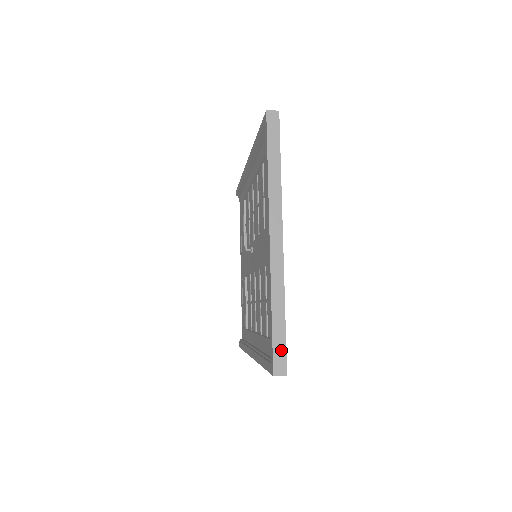
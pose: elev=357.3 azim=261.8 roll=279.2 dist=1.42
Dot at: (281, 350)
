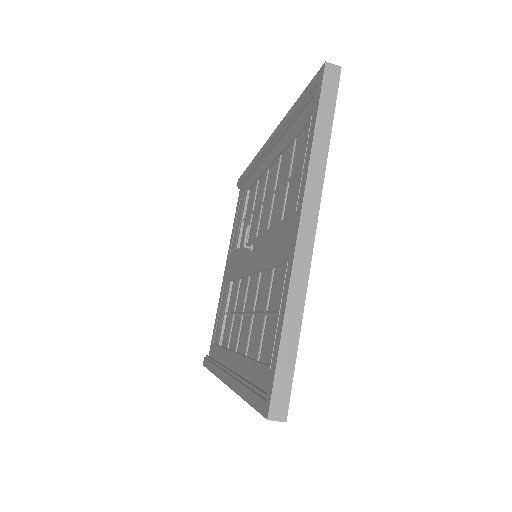
Dot at: (285, 384)
